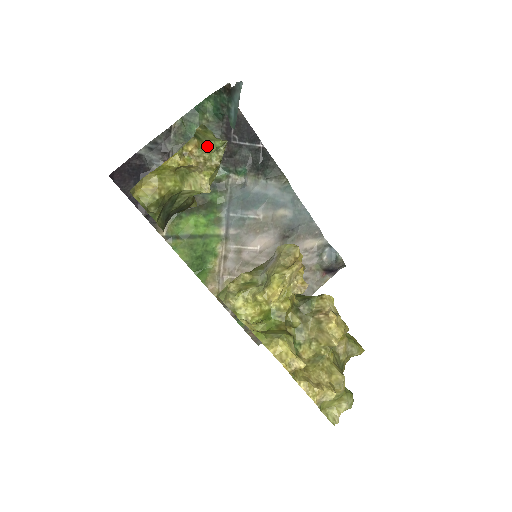
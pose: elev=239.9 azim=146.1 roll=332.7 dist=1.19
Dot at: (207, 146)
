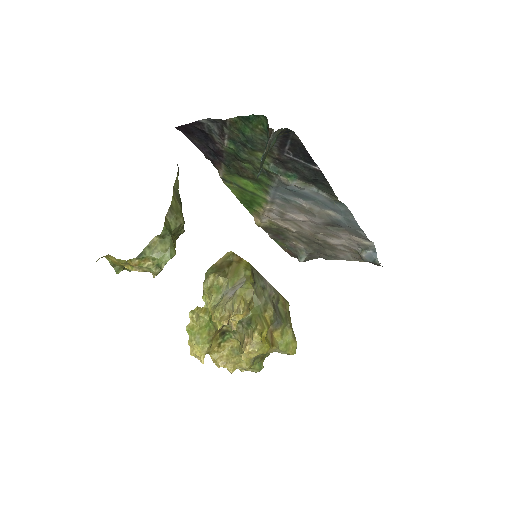
Dot at: (151, 260)
